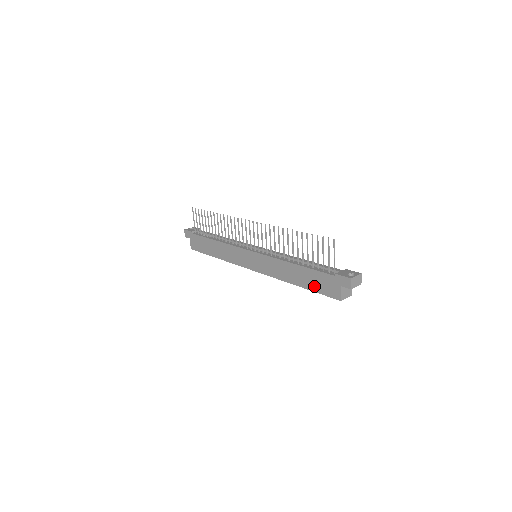
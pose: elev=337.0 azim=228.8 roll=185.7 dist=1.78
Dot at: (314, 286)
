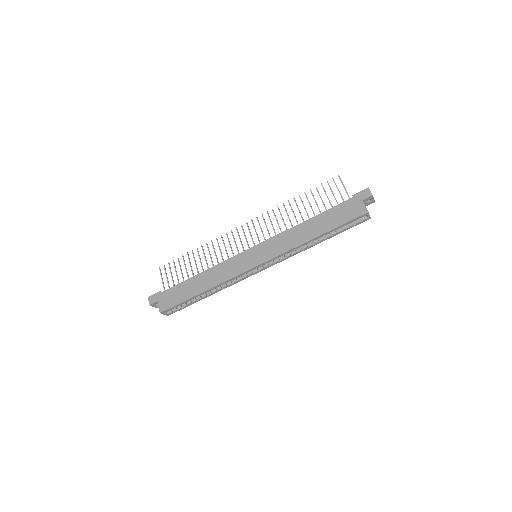
Dot at: (336, 222)
